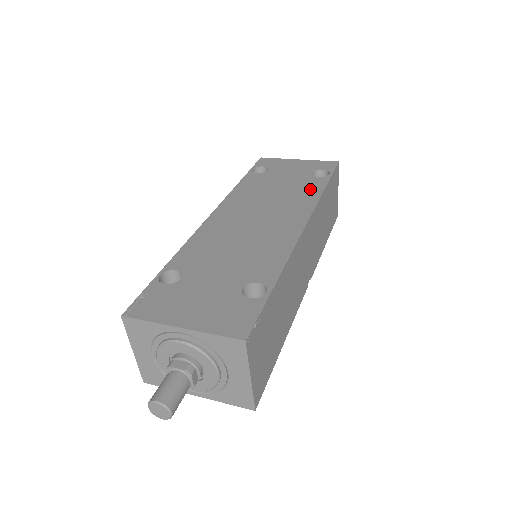
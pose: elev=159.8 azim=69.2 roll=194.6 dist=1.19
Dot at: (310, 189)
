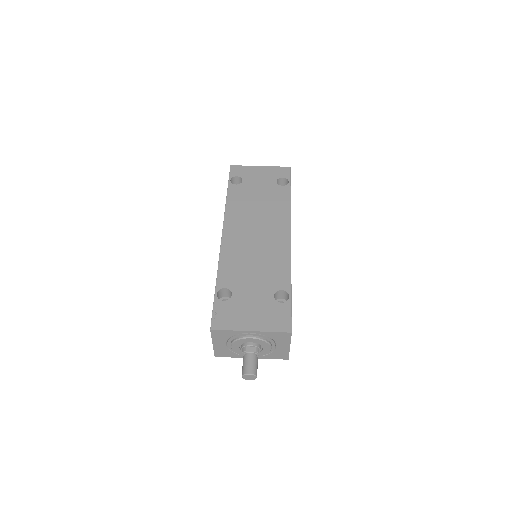
Dot at: (281, 200)
